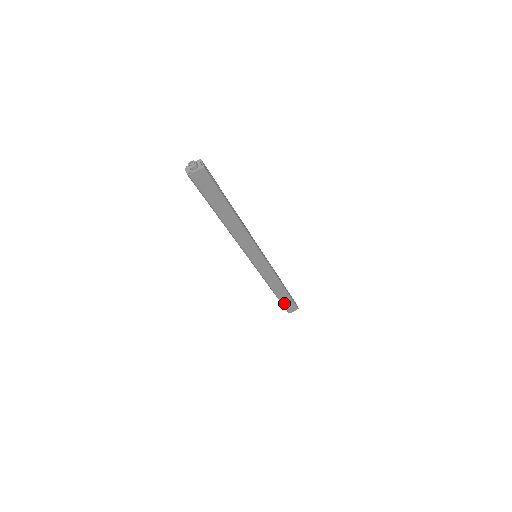
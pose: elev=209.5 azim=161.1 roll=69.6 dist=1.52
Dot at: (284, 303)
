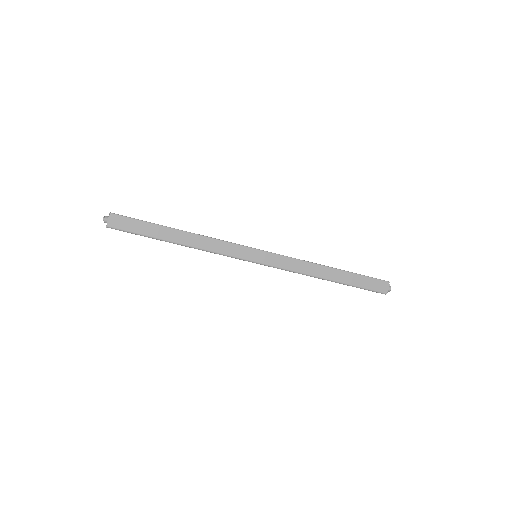
Dot at: (360, 285)
